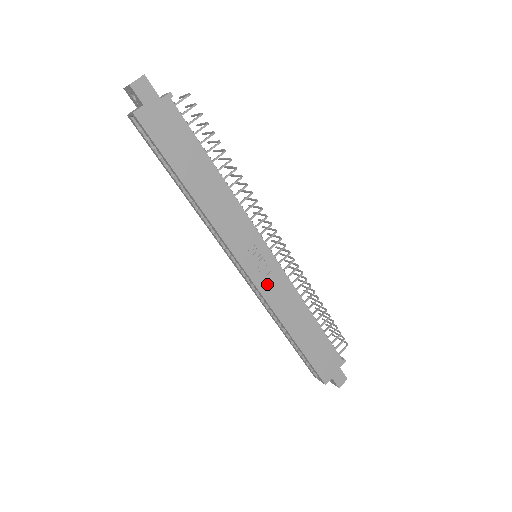
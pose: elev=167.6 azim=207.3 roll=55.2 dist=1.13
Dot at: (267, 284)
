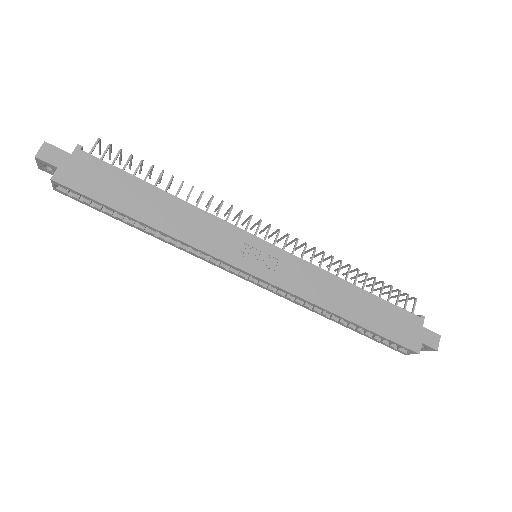
Dot at: (282, 276)
